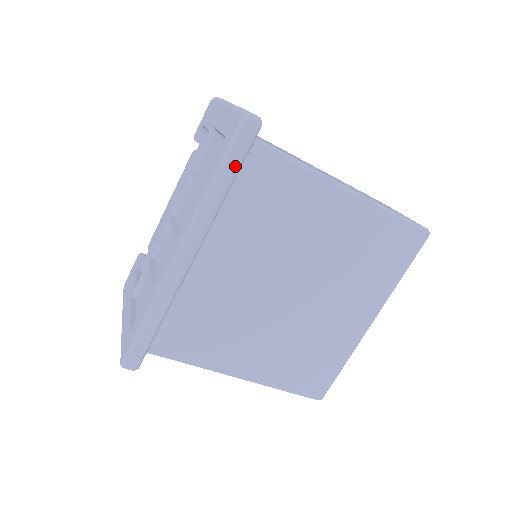
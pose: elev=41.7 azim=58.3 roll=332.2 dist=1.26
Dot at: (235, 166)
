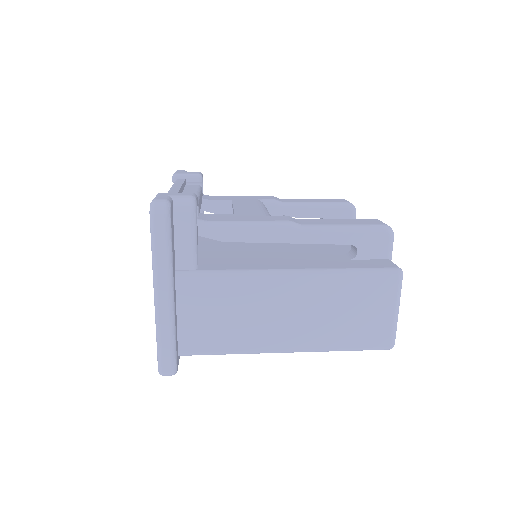
Dot at: occluded
